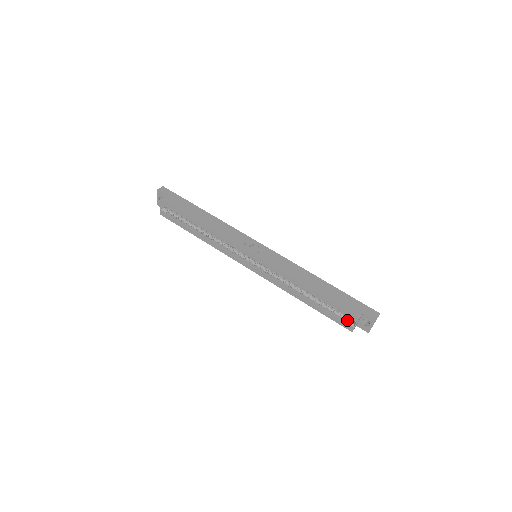
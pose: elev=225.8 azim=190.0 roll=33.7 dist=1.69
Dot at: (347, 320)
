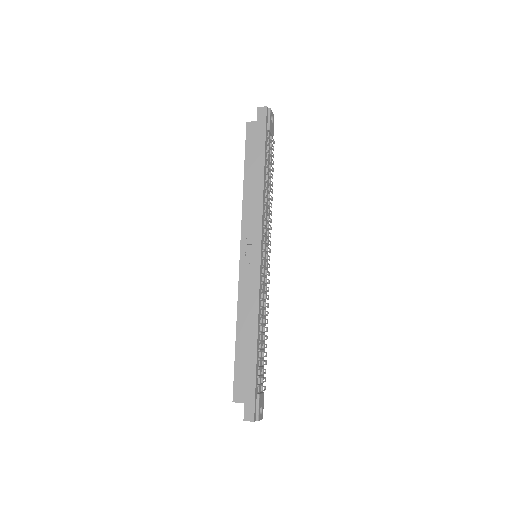
Dot at: occluded
